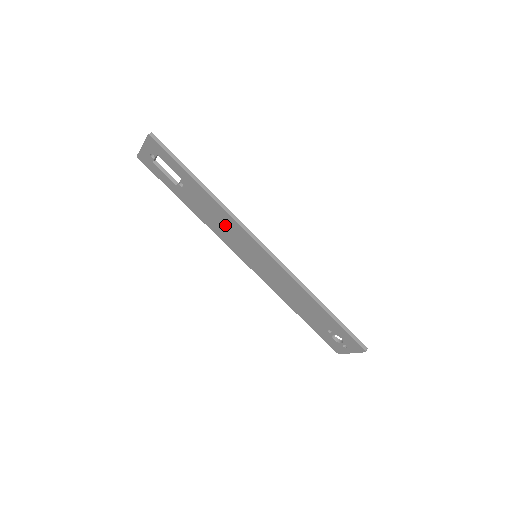
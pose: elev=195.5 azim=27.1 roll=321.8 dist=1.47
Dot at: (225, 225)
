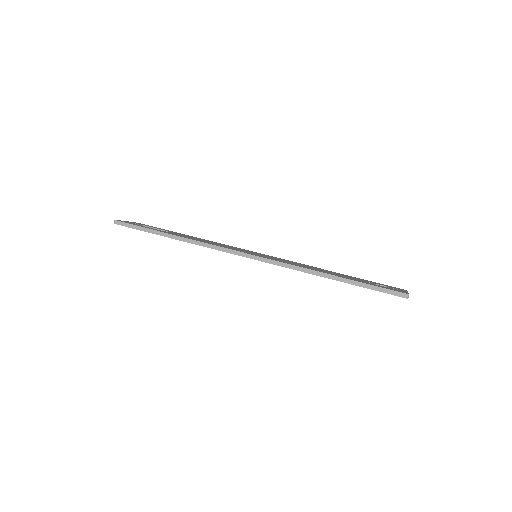
Dot at: occluded
